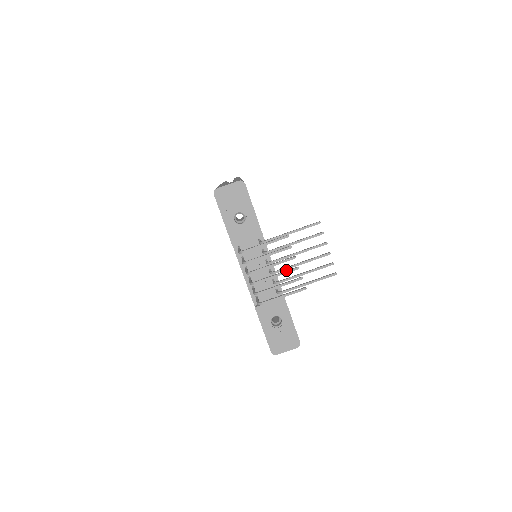
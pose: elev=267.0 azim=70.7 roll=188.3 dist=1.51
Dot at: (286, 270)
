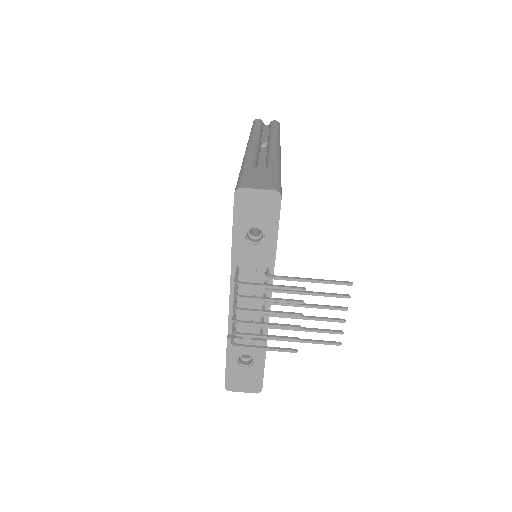
Dot at: occluded
